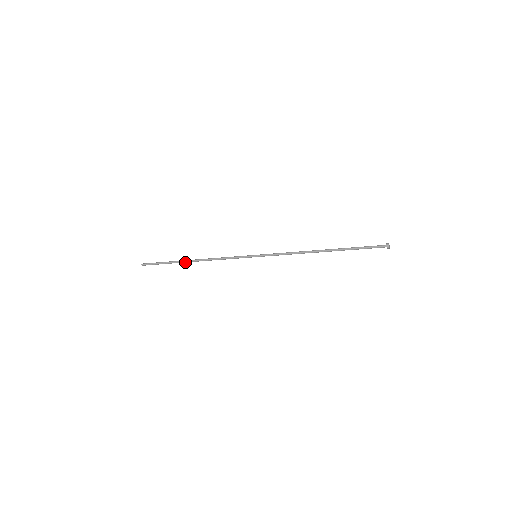
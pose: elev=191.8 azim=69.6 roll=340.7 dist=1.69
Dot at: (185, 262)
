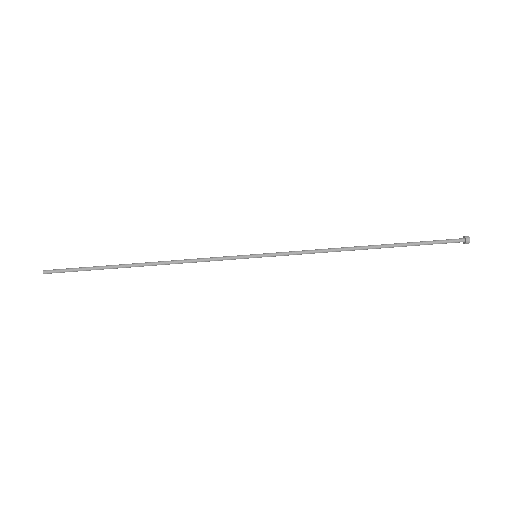
Dot at: (127, 265)
